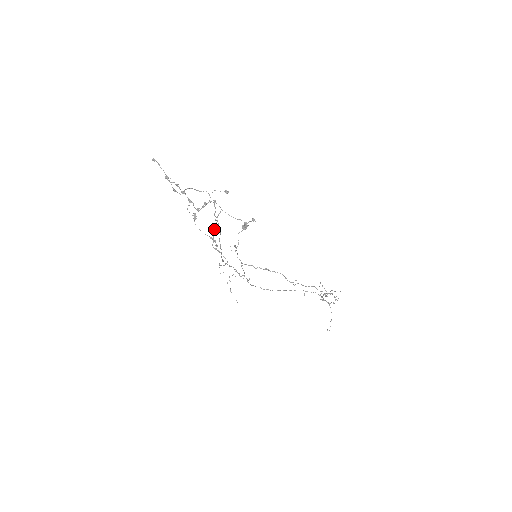
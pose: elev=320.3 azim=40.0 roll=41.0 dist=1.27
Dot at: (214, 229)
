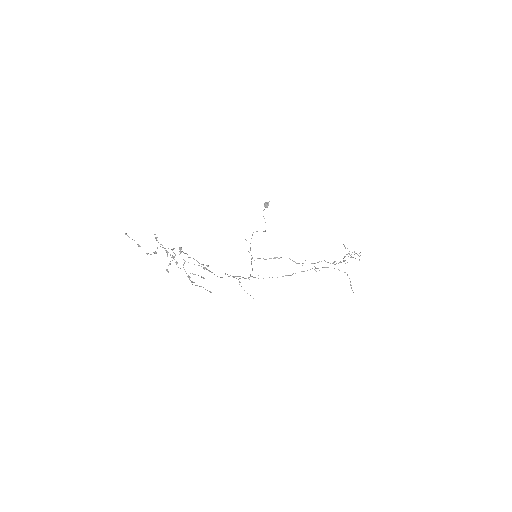
Dot at: occluded
